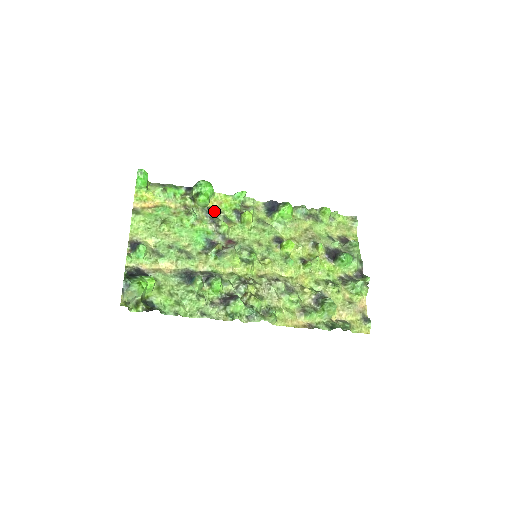
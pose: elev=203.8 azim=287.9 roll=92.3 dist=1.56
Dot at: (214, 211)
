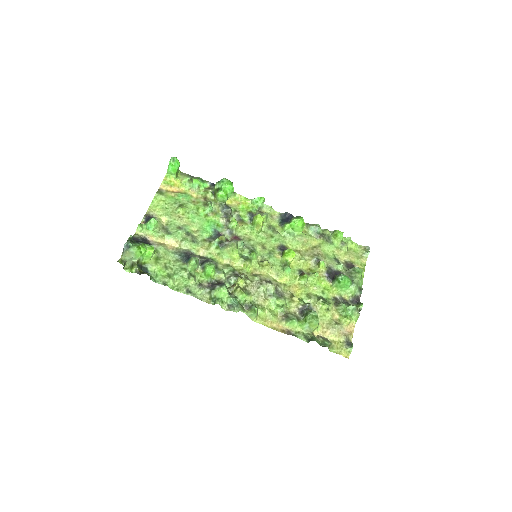
Dot at: (230, 208)
